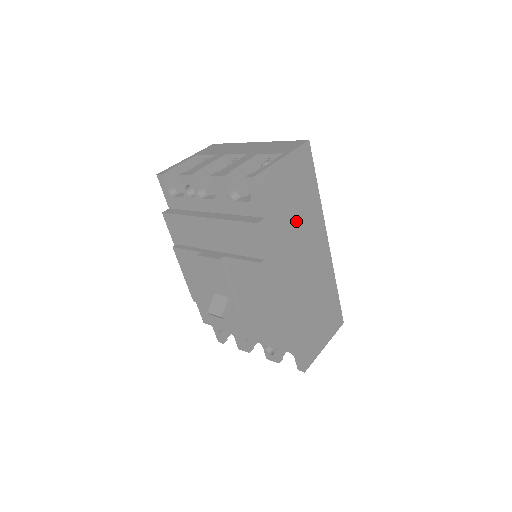
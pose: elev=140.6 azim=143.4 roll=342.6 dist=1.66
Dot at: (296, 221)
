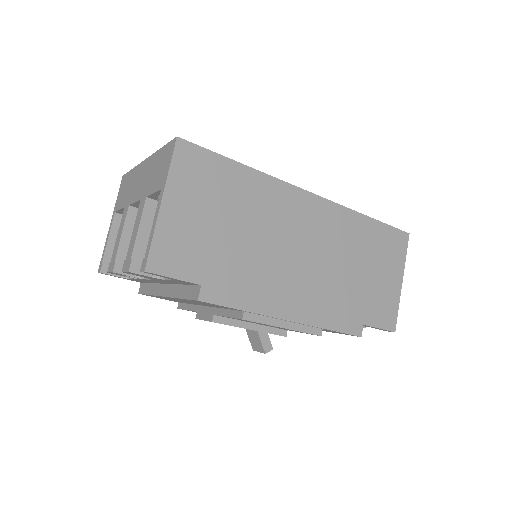
Dot at: (246, 233)
